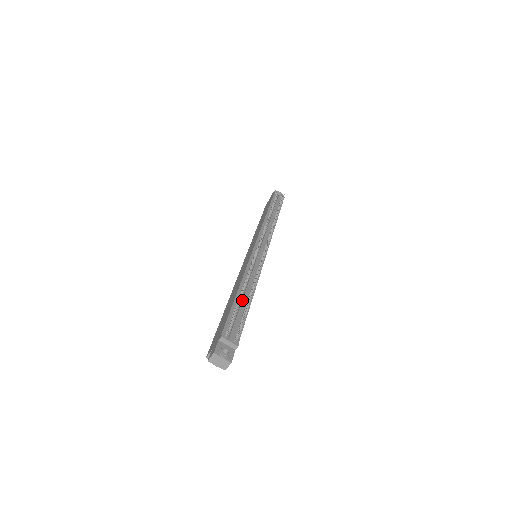
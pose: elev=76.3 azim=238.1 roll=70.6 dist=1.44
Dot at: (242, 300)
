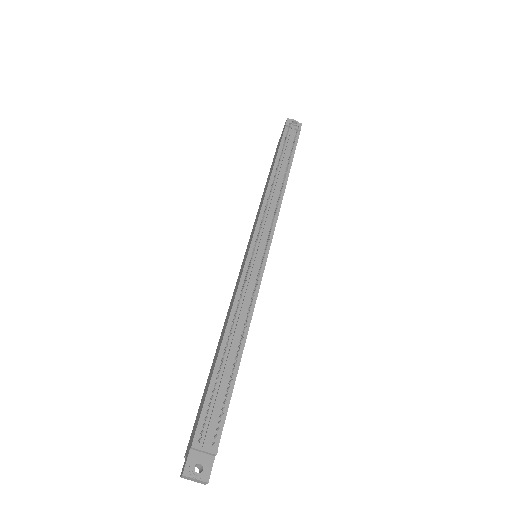
Dot at: (225, 364)
